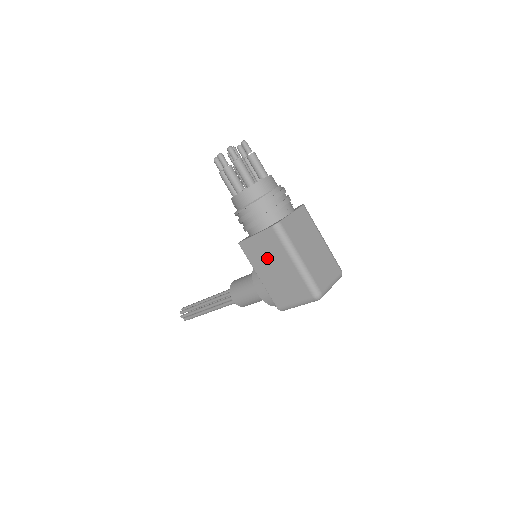
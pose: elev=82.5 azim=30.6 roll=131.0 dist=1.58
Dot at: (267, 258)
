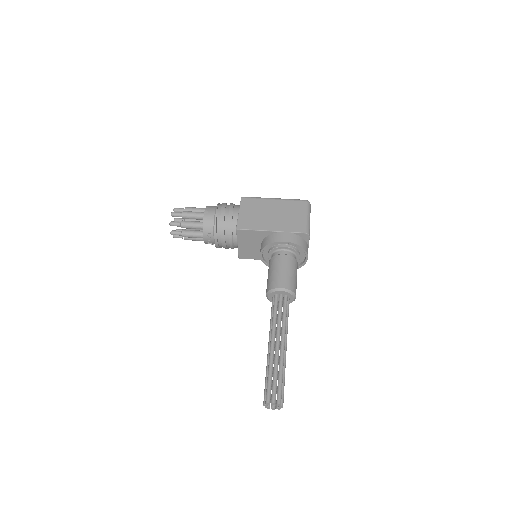
Dot at: (260, 215)
